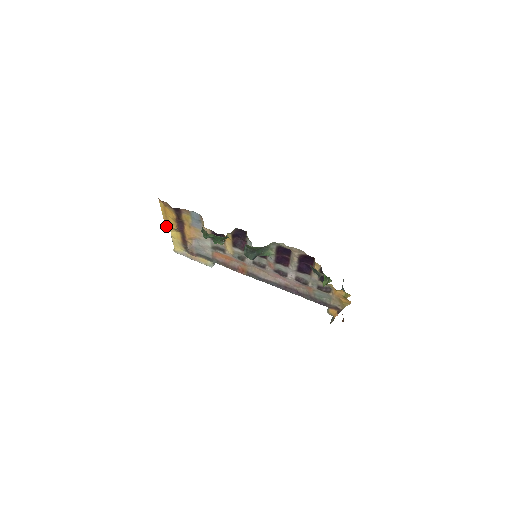
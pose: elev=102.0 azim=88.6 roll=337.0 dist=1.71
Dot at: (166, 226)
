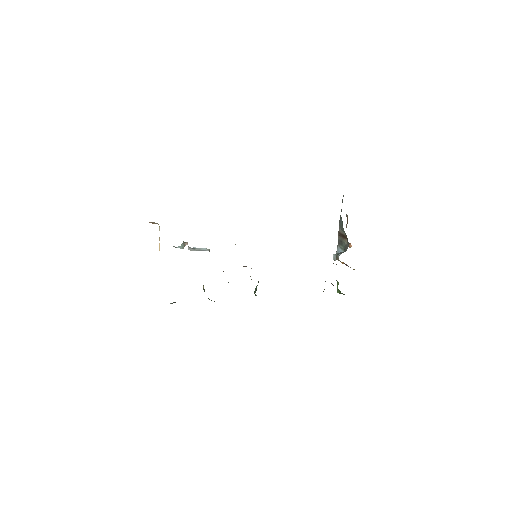
Dot at: occluded
